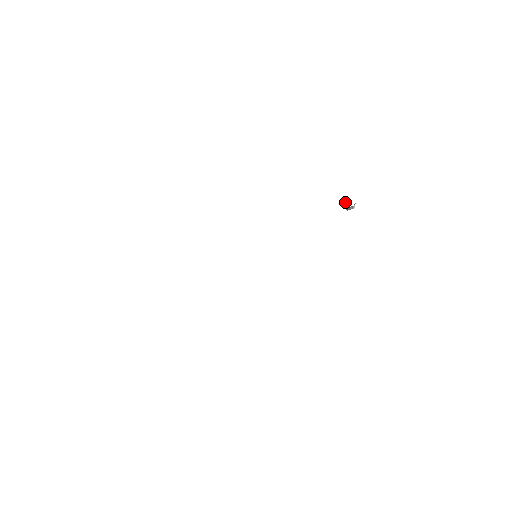
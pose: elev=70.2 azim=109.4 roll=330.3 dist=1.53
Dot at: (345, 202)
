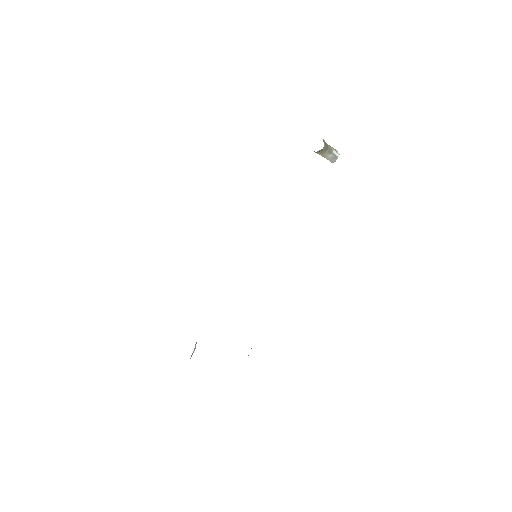
Dot at: occluded
